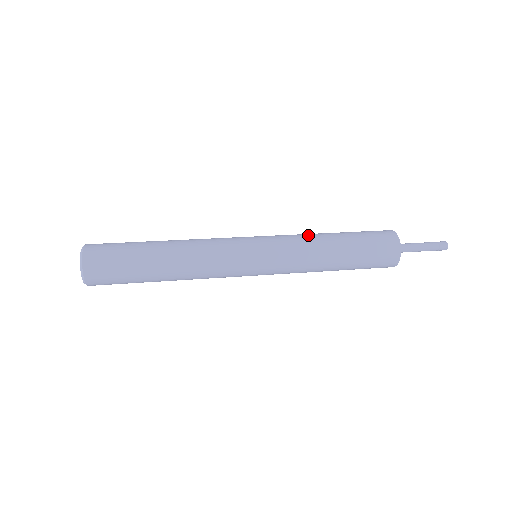
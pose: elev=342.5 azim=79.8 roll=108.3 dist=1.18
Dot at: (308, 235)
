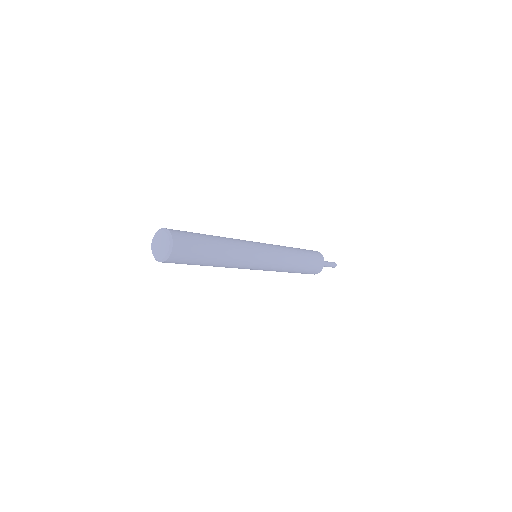
Dot at: (288, 250)
